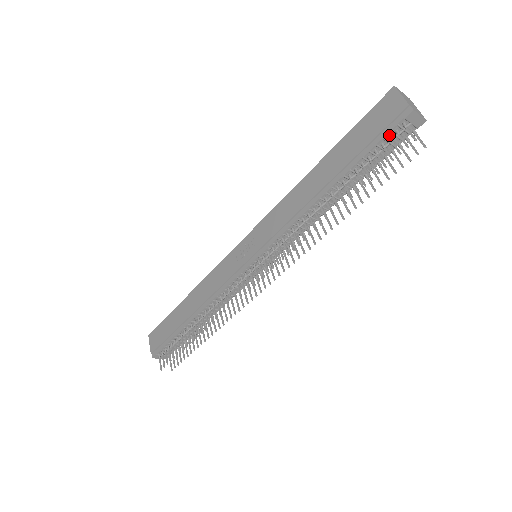
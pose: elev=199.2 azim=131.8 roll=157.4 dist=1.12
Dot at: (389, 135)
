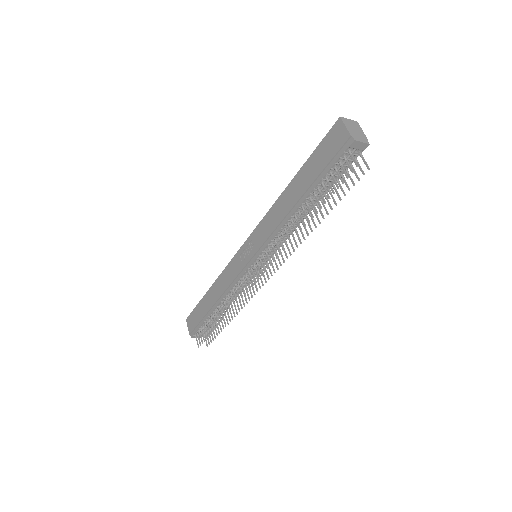
Dot at: occluded
